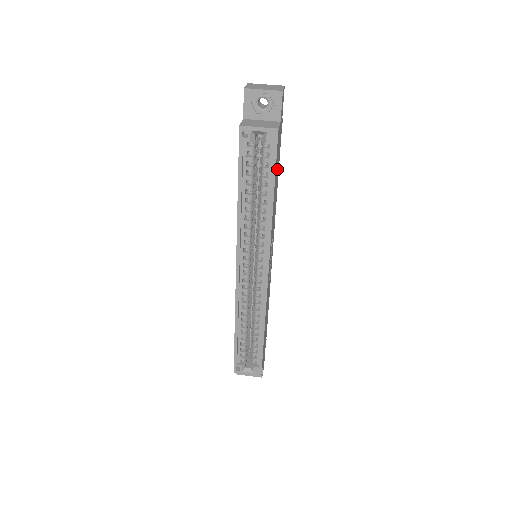
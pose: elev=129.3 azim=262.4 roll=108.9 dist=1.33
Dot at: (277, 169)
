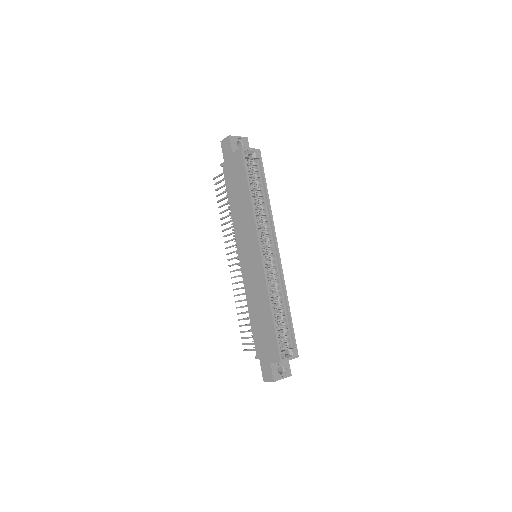
Dot at: occluded
